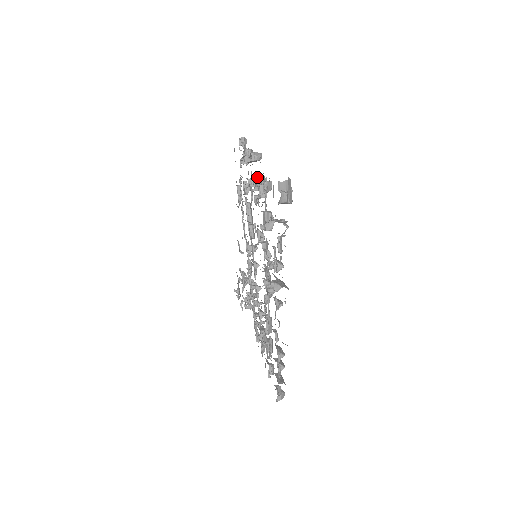
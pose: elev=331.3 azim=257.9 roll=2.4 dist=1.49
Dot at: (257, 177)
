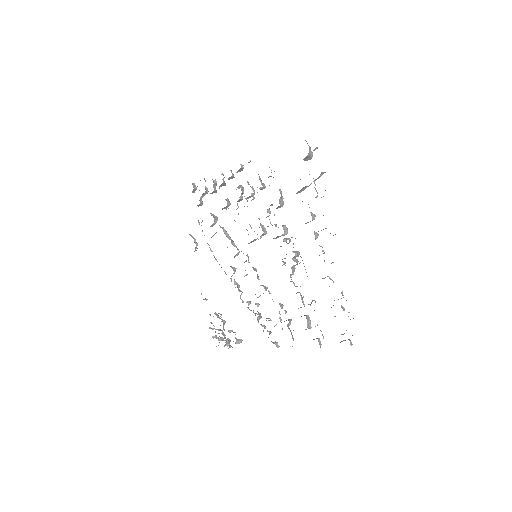
Dot at: (241, 186)
